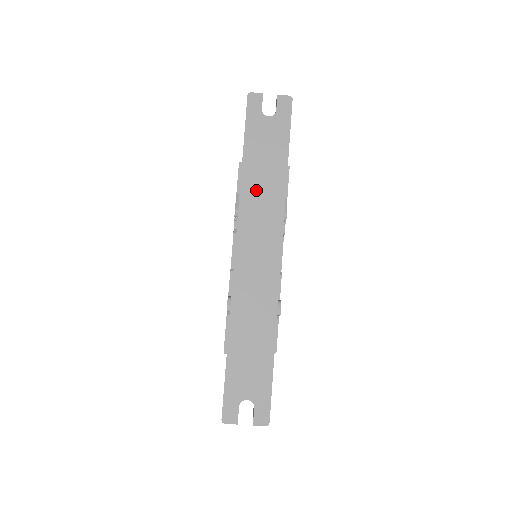
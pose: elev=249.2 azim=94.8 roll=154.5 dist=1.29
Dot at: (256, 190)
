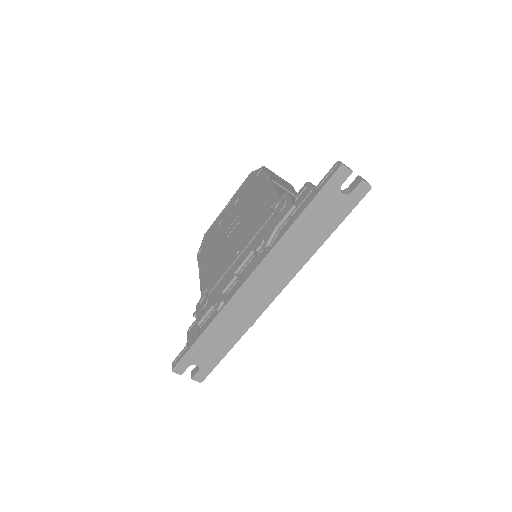
Dot at: (293, 244)
